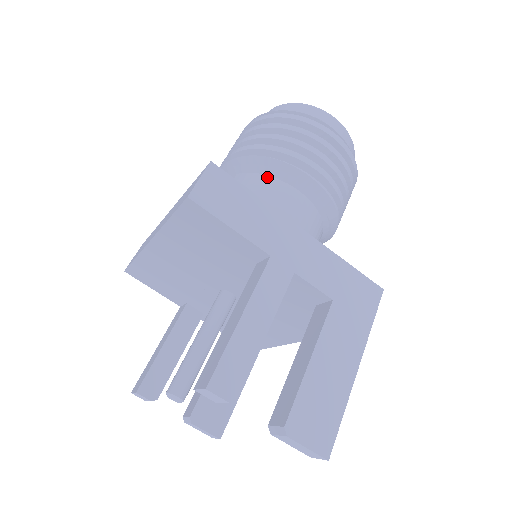
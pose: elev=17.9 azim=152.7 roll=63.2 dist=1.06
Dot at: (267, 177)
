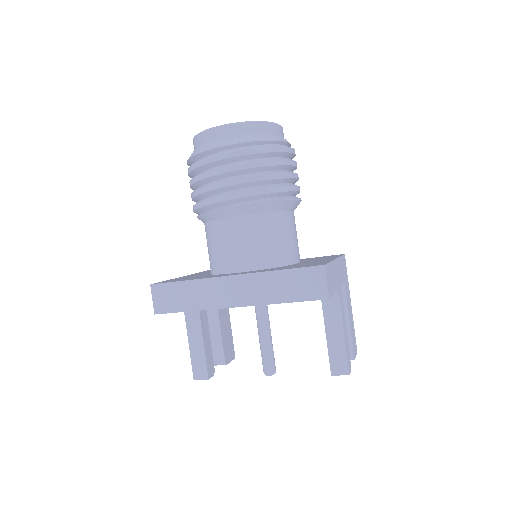
Dot at: (279, 213)
